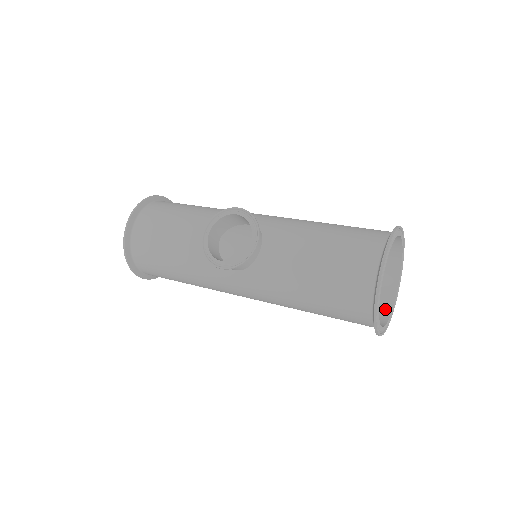
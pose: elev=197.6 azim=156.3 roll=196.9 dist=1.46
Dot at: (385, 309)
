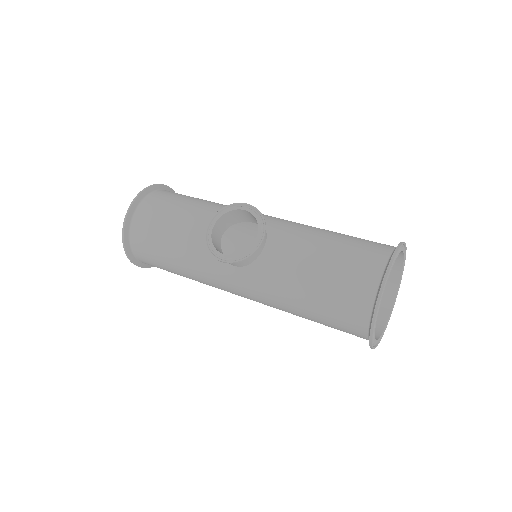
Dot at: (379, 324)
